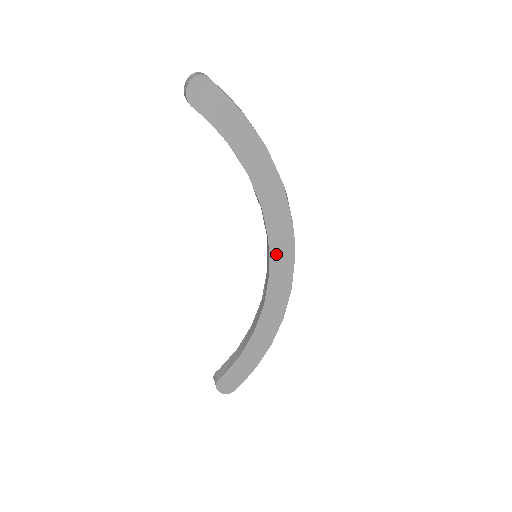
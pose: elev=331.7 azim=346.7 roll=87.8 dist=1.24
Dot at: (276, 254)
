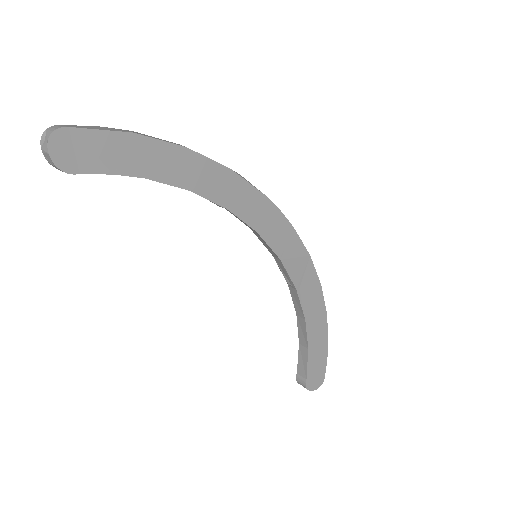
Dot at: (274, 239)
